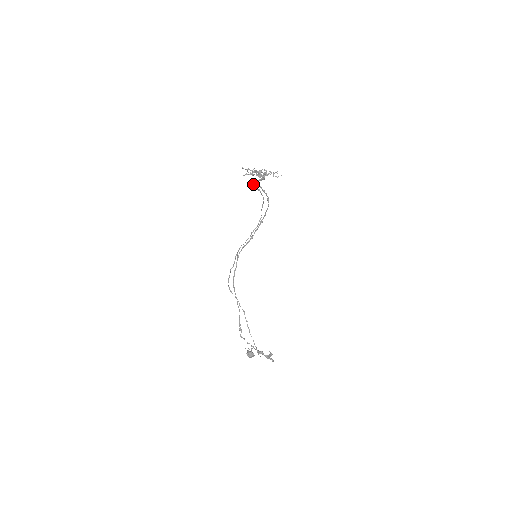
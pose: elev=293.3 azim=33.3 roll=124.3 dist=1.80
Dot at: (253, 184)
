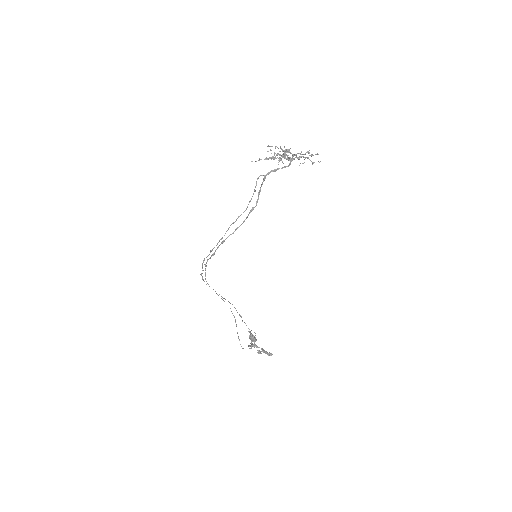
Dot at: (257, 178)
